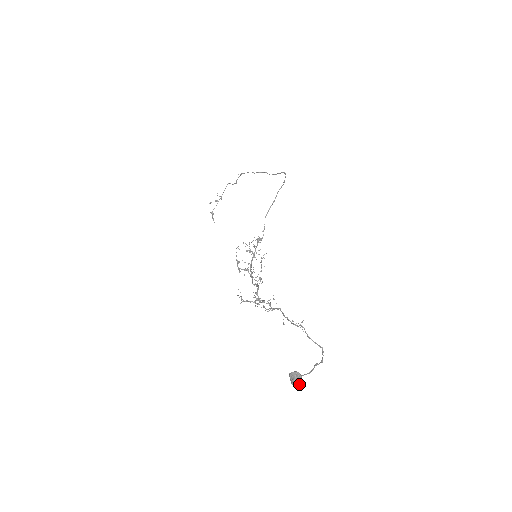
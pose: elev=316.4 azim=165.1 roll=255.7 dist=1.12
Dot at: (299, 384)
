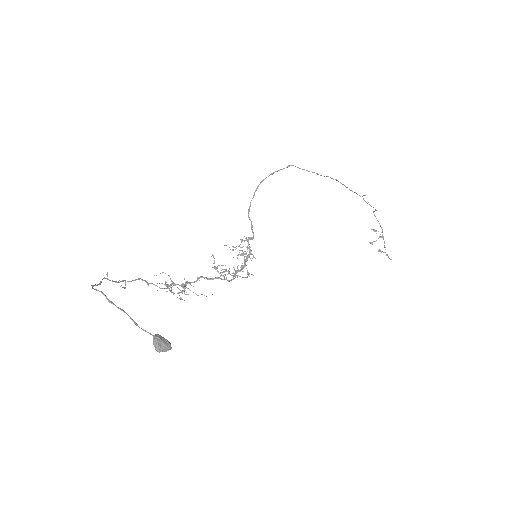
Dot at: (154, 346)
